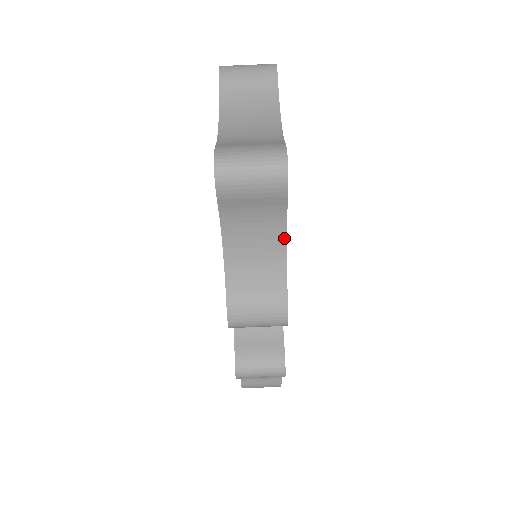
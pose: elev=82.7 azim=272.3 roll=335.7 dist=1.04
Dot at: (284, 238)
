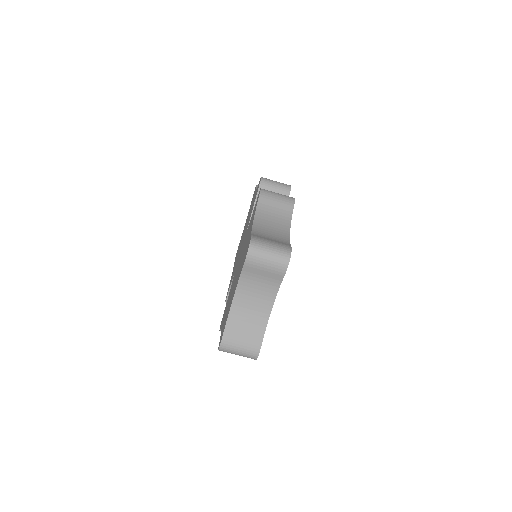
Dot at: occluded
